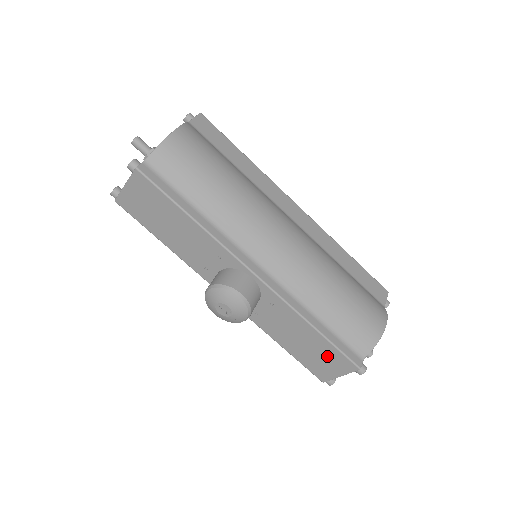
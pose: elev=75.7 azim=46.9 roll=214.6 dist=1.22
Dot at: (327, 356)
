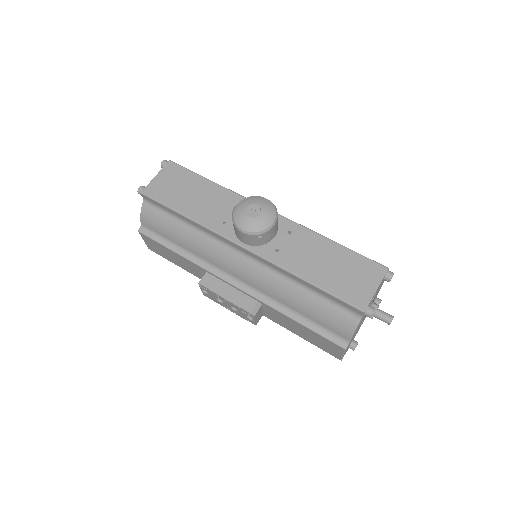
Dot at: (354, 268)
